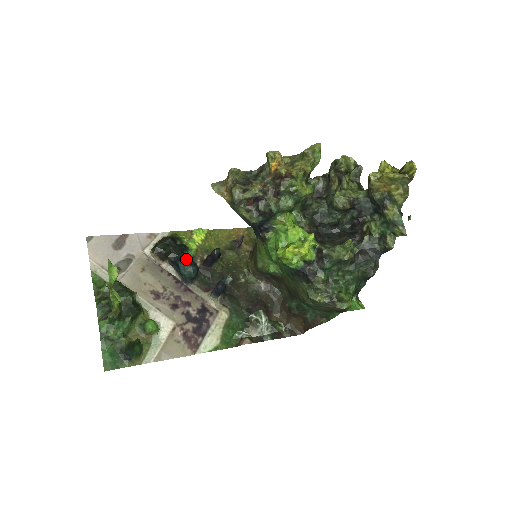
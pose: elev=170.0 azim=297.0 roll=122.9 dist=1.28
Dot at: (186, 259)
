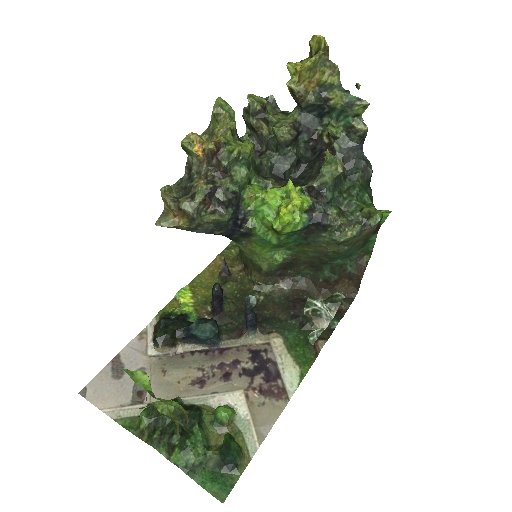
Dot at: (195, 322)
